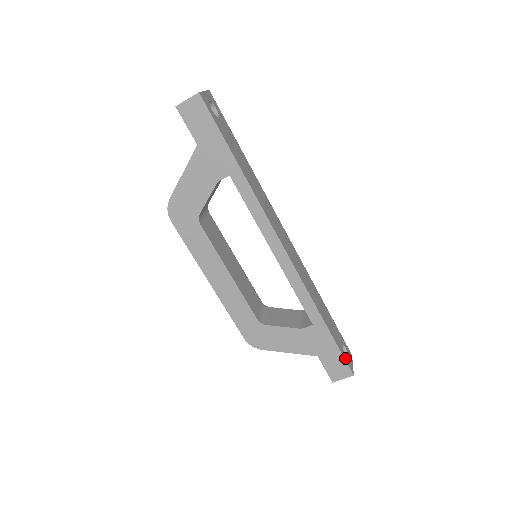
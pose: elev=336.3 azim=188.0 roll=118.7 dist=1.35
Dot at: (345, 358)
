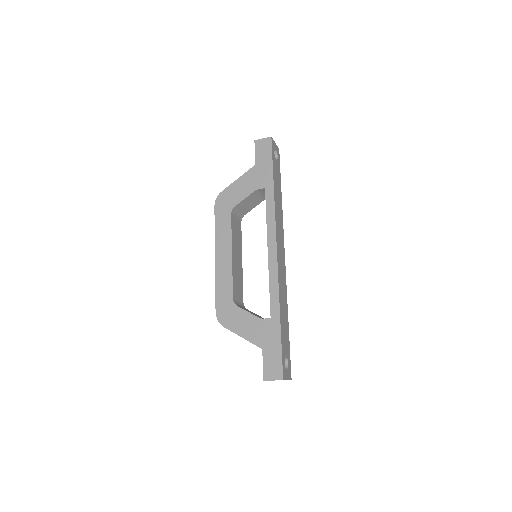
Dot at: (283, 361)
